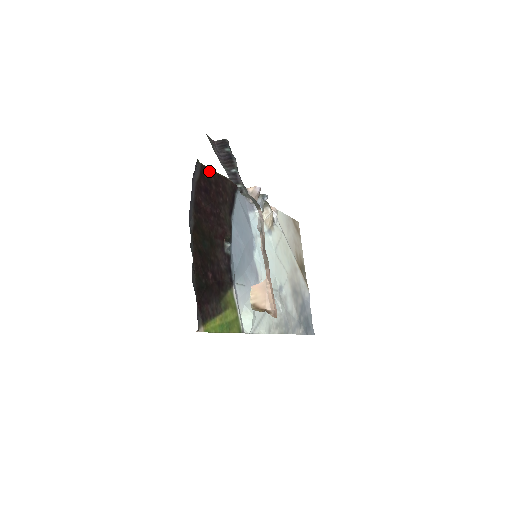
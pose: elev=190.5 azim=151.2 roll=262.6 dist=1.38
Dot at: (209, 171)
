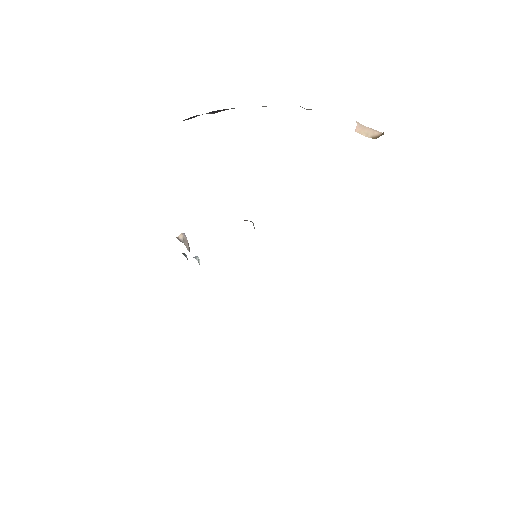
Dot at: occluded
